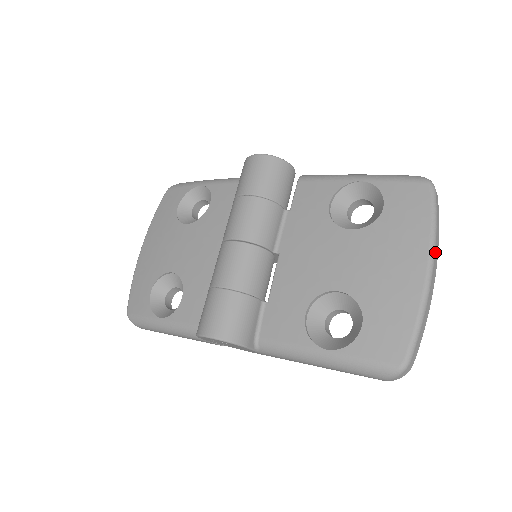
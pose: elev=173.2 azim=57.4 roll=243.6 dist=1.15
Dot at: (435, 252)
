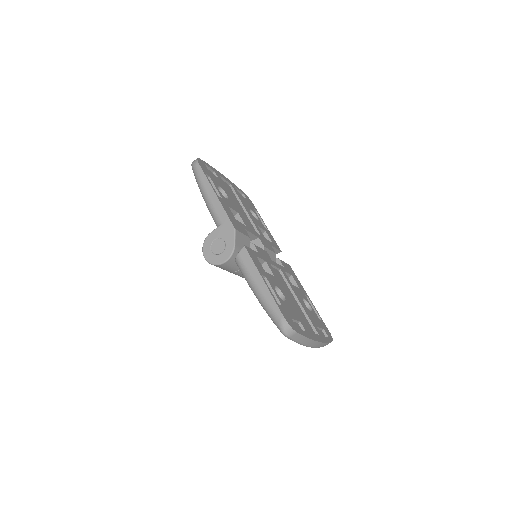
Dot at: (308, 345)
